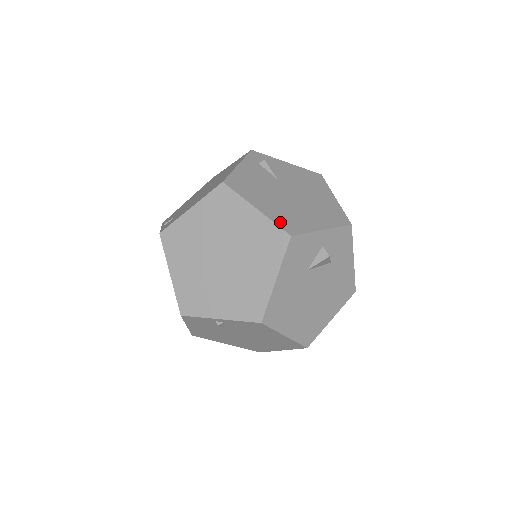
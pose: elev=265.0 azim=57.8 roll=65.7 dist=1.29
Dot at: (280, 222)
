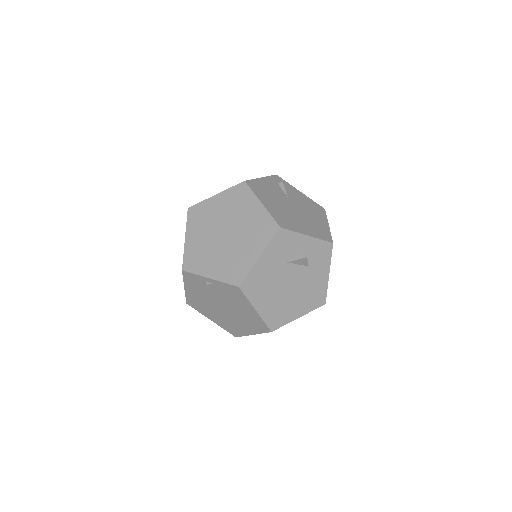
Dot at: (276, 217)
